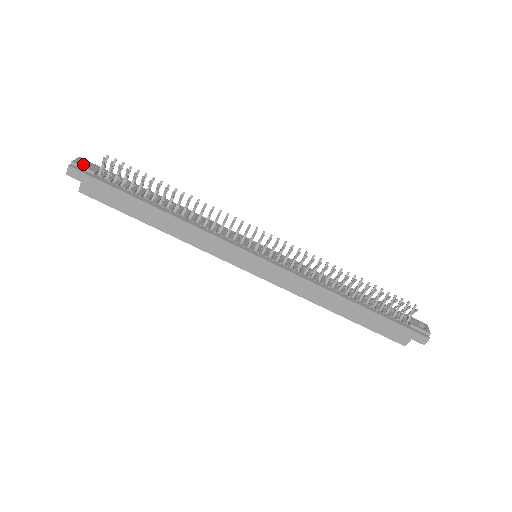
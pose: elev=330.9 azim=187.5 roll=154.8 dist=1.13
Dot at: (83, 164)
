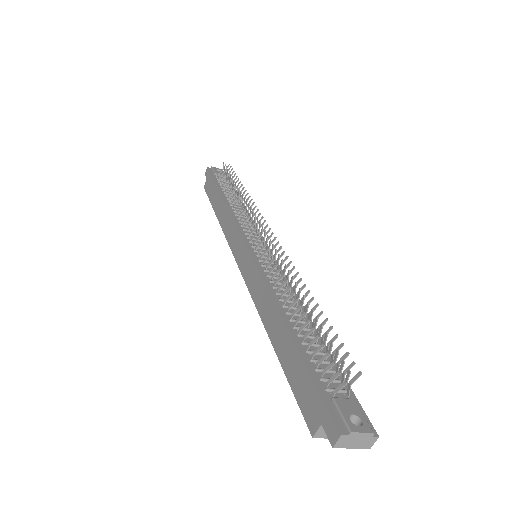
Dot at: occluded
